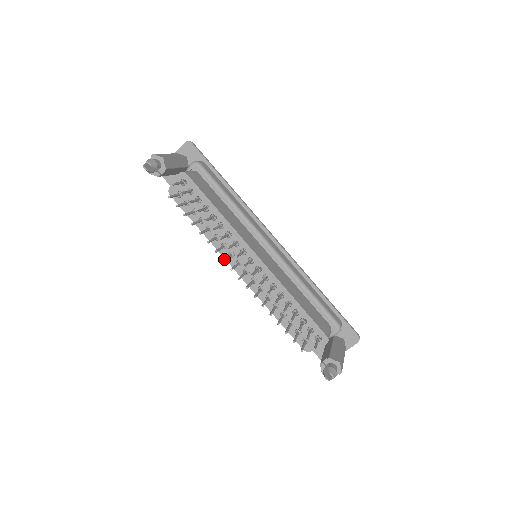
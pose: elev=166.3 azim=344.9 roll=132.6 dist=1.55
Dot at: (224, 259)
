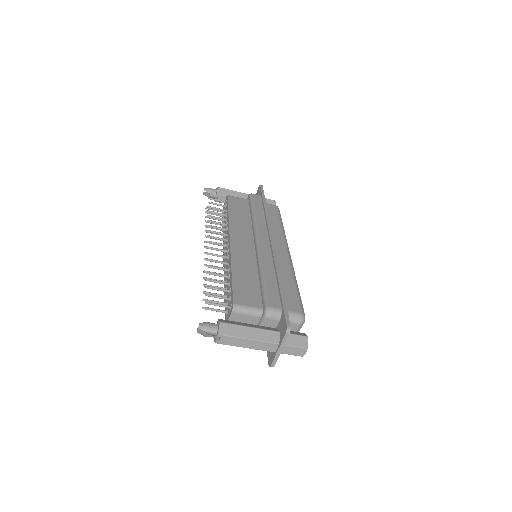
Dot at: occluded
